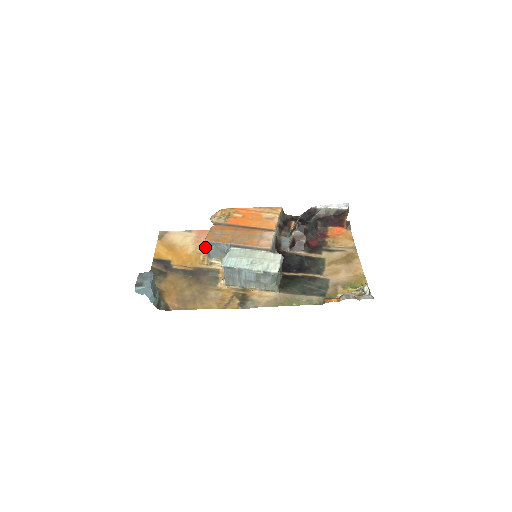
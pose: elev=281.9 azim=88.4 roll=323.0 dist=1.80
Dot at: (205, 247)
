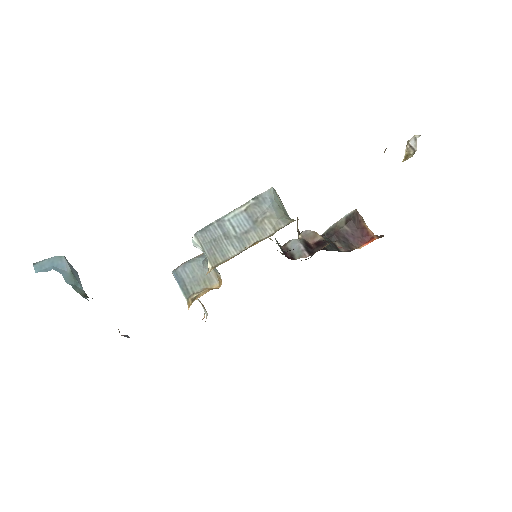
Dot at: occluded
